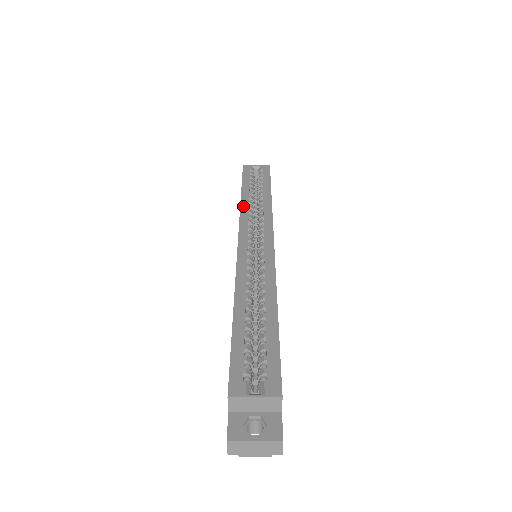
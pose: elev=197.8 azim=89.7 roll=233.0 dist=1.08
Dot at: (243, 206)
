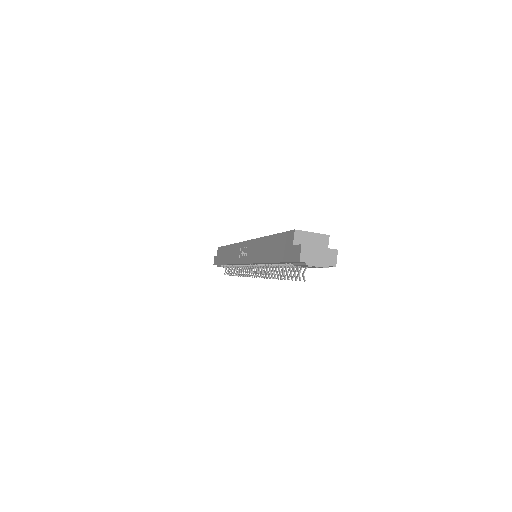
Dot at: occluded
